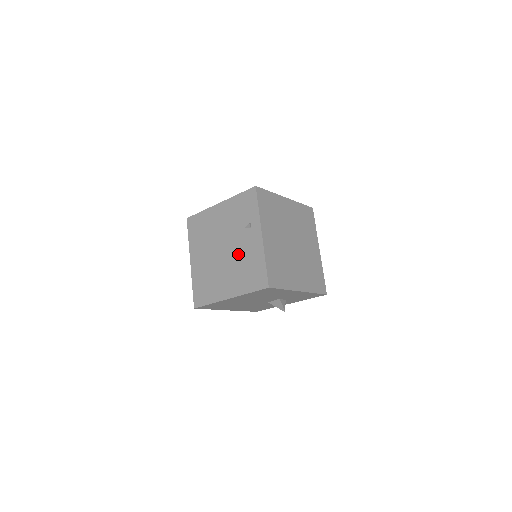
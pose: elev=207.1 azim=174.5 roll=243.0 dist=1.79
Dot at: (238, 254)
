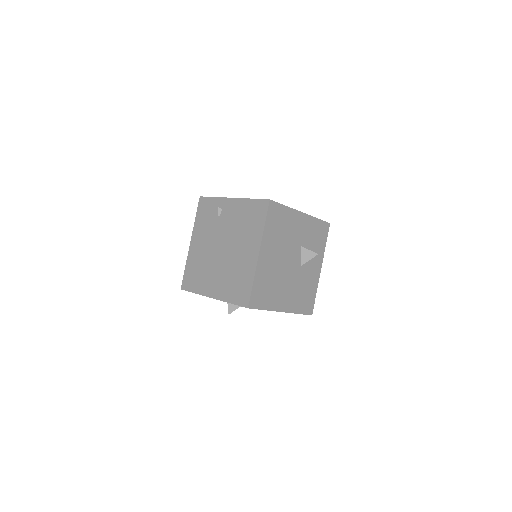
Dot at: (232, 230)
